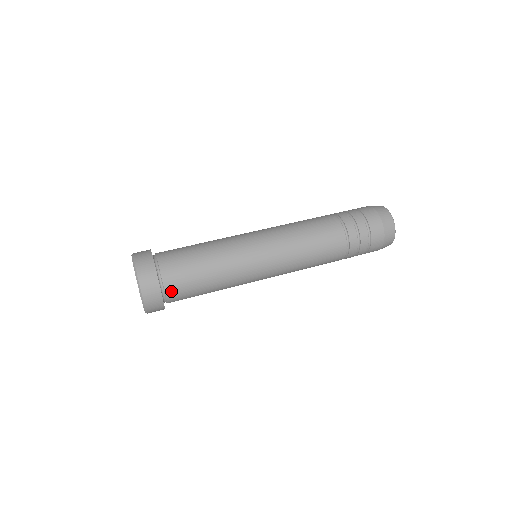
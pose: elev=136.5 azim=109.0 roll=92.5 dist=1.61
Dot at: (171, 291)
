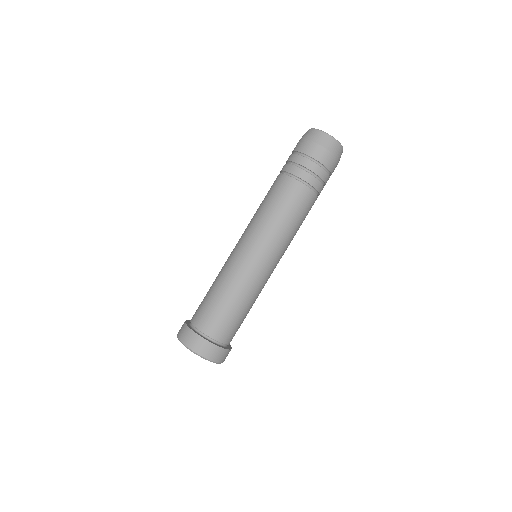
Dot at: (228, 339)
